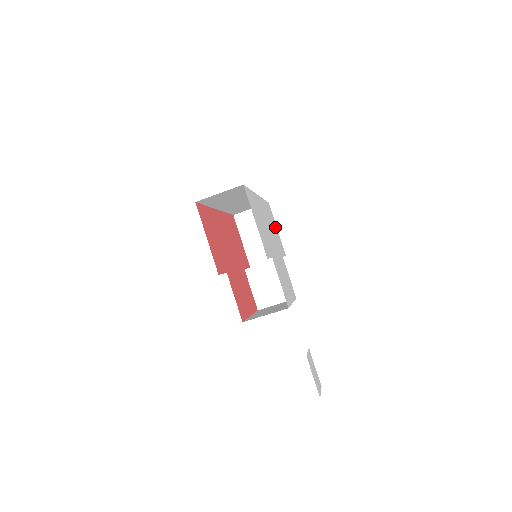
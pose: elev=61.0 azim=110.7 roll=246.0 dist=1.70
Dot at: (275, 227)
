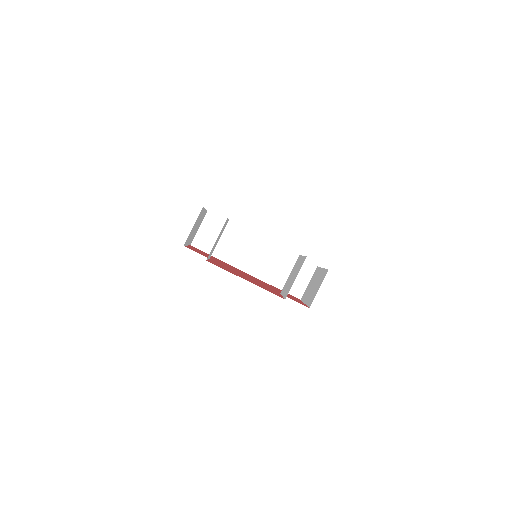
Dot at: occluded
